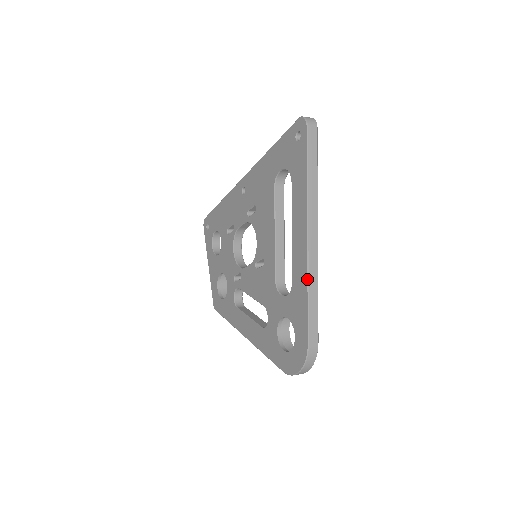
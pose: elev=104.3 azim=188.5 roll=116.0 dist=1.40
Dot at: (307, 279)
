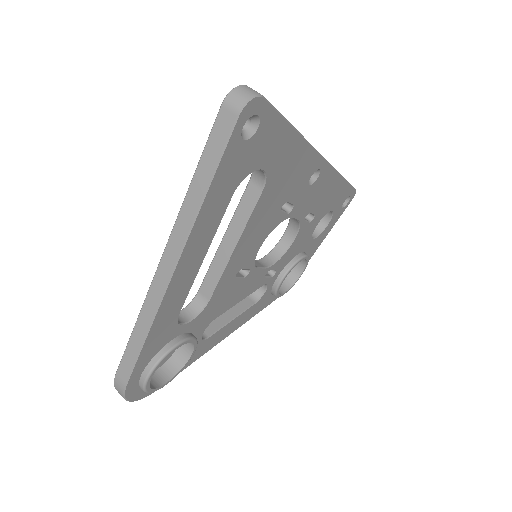
Dot at: (140, 311)
